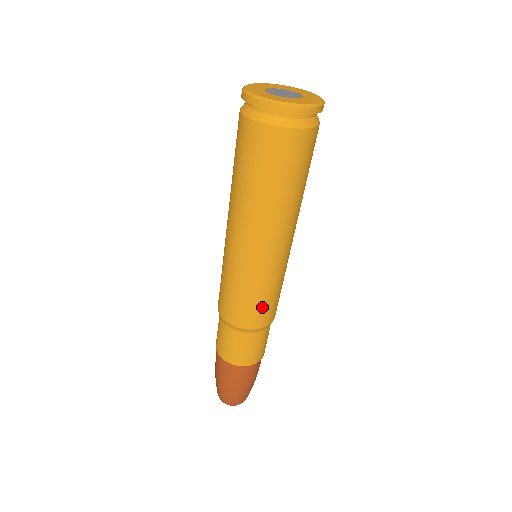
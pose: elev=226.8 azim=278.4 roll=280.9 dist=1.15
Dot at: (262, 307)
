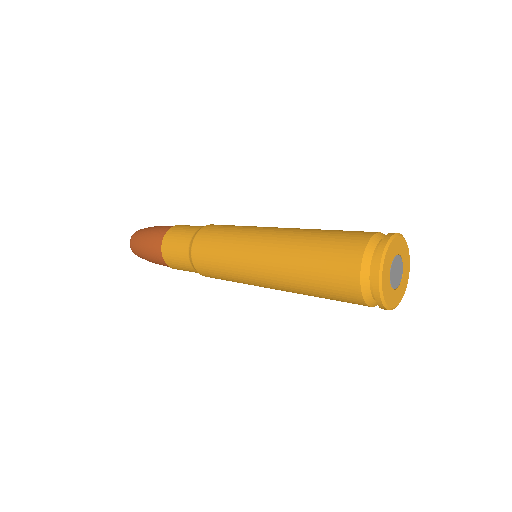
Dot at: occluded
